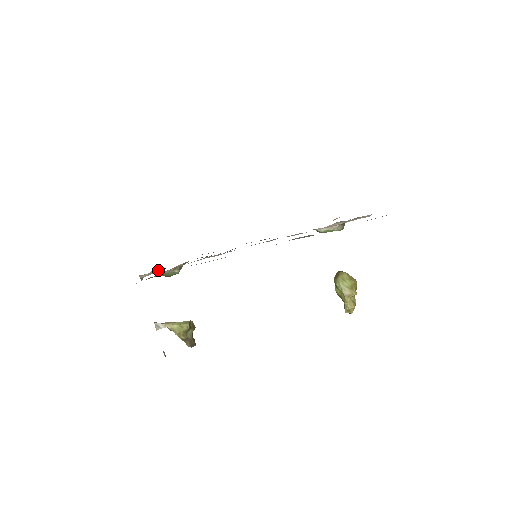
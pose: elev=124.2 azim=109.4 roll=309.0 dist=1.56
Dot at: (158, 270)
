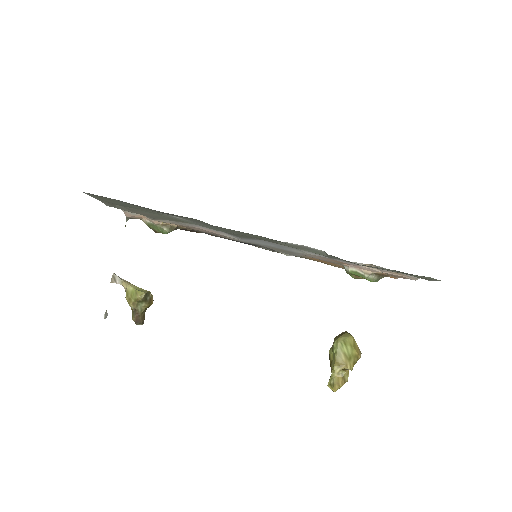
Dot at: occluded
